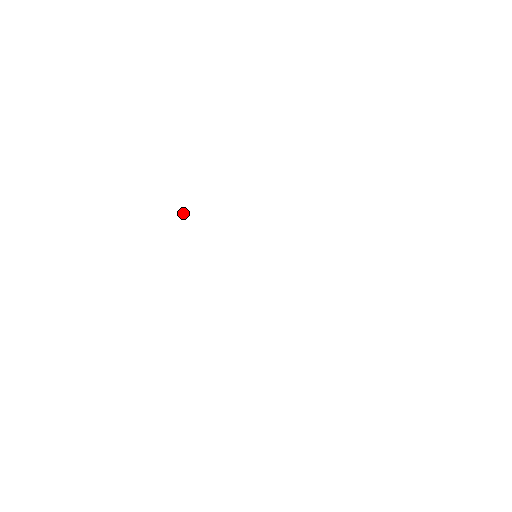
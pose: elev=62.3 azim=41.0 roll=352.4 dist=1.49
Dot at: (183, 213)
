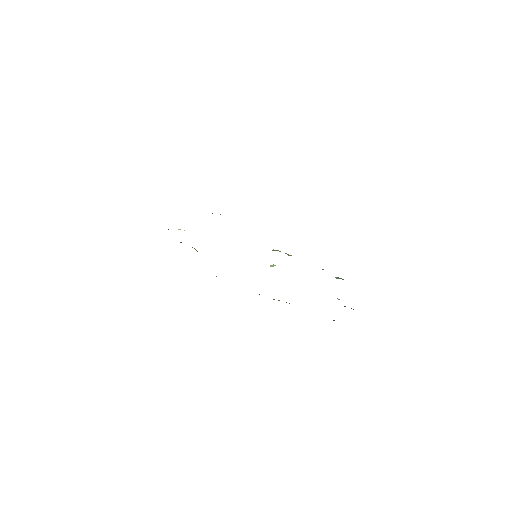
Dot at: (180, 229)
